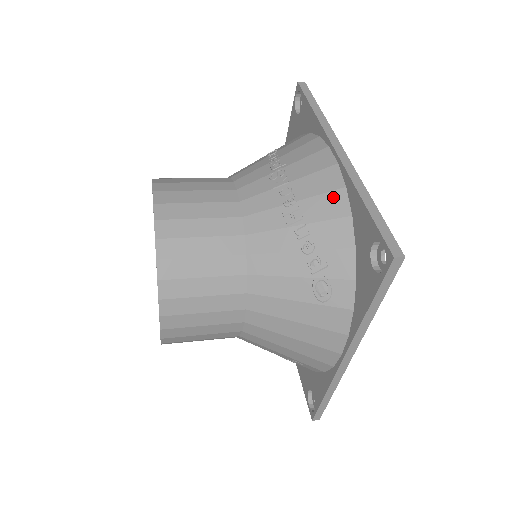
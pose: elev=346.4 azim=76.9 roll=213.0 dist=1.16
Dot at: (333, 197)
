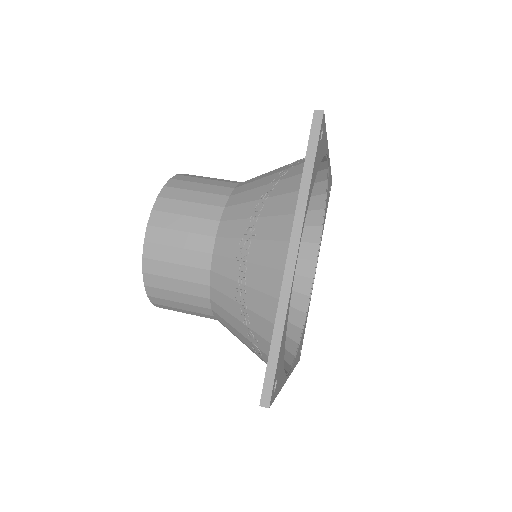
Dot at: (269, 301)
